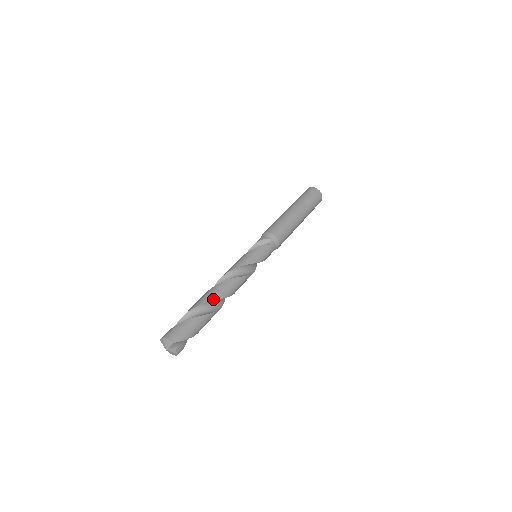
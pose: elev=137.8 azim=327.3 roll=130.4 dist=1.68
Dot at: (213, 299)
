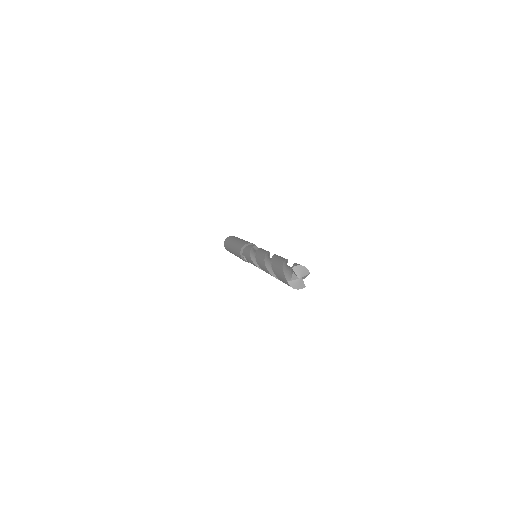
Dot at: (287, 262)
